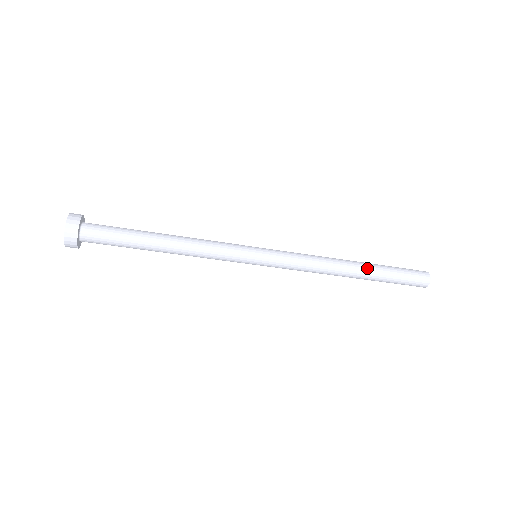
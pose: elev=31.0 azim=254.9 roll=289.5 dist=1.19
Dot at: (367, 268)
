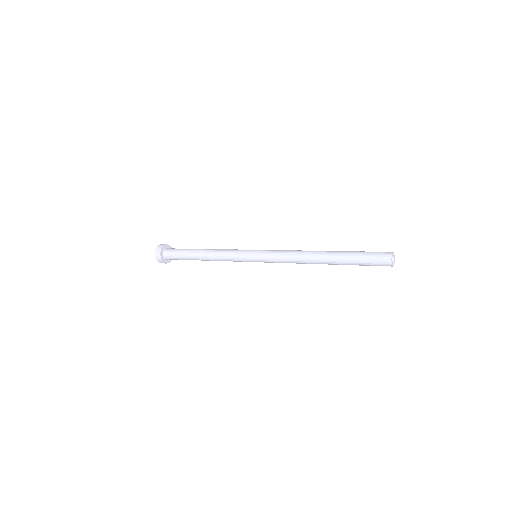
Dot at: (333, 264)
